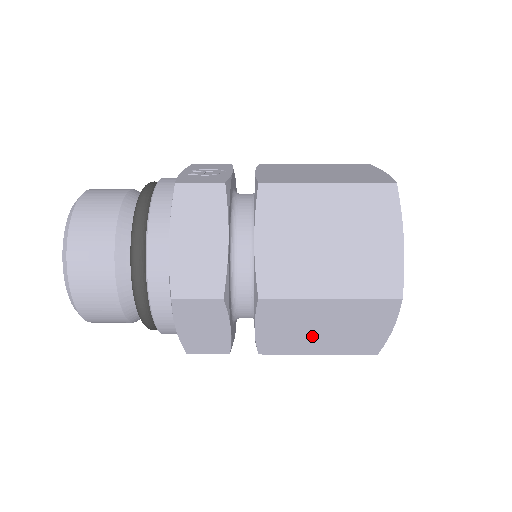
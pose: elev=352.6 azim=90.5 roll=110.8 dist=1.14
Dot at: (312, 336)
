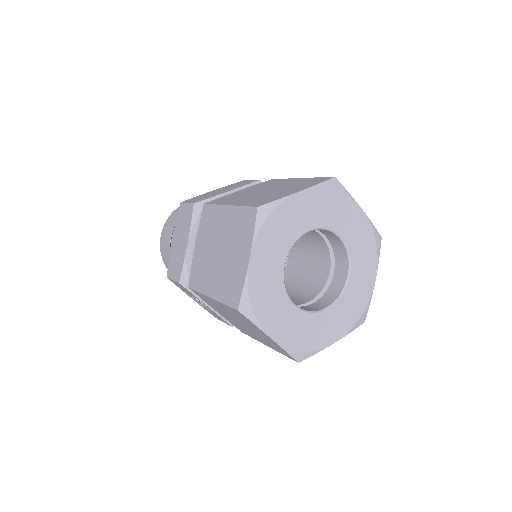
Dot at: (213, 262)
